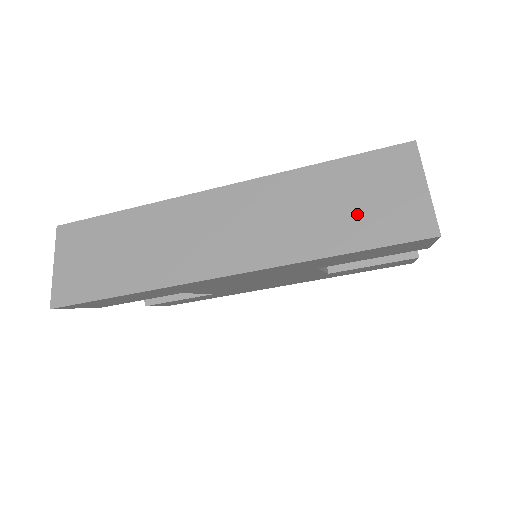
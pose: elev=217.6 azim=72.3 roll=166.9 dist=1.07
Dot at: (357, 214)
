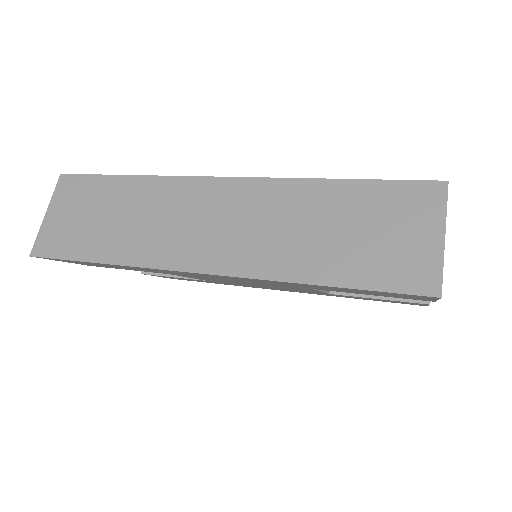
Dot at: (358, 246)
